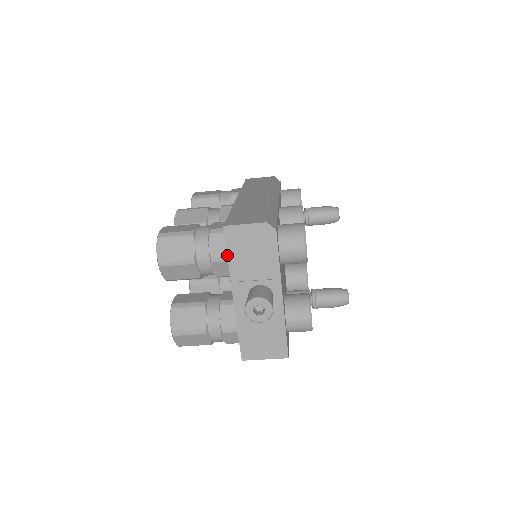
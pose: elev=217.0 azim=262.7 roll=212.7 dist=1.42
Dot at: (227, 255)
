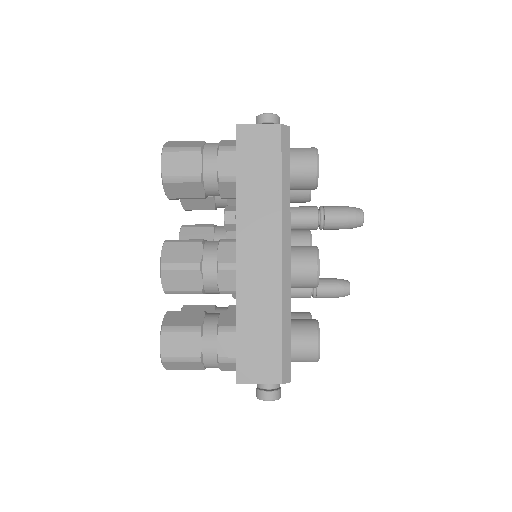
Dot at: occluded
